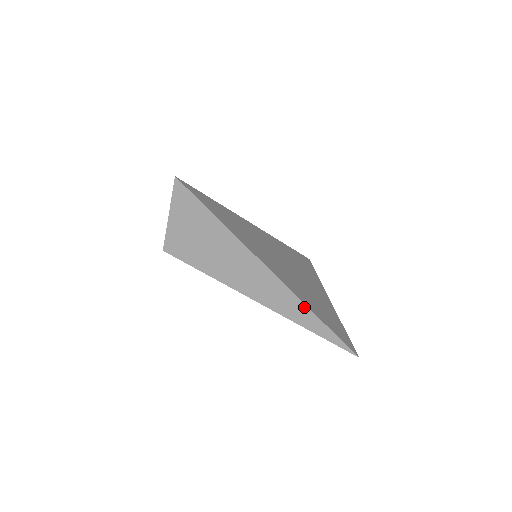
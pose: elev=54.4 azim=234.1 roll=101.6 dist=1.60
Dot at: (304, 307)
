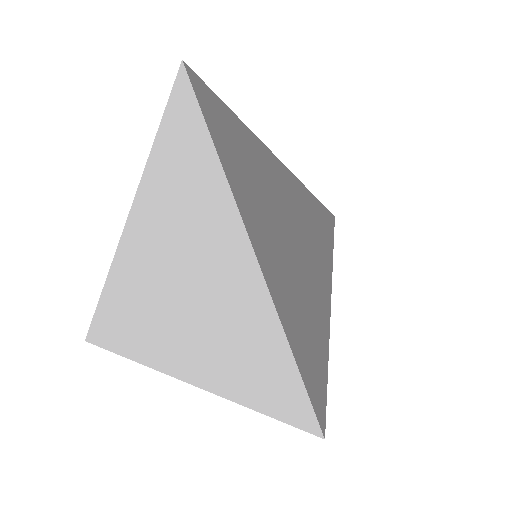
Dot at: (288, 359)
